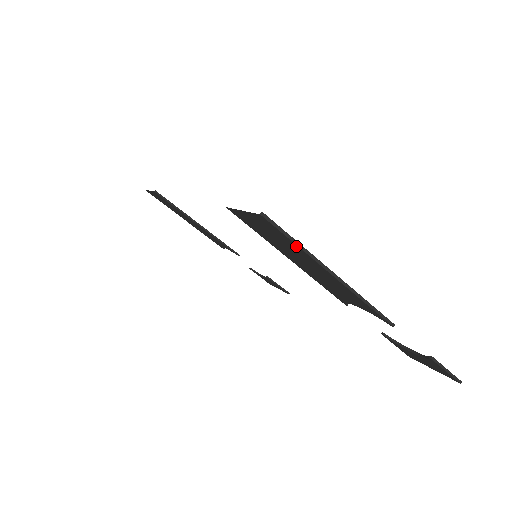
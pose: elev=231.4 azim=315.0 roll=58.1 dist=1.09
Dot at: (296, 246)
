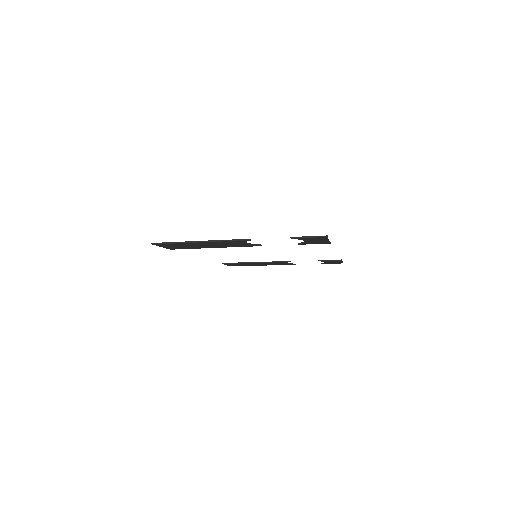
Dot at: (176, 244)
